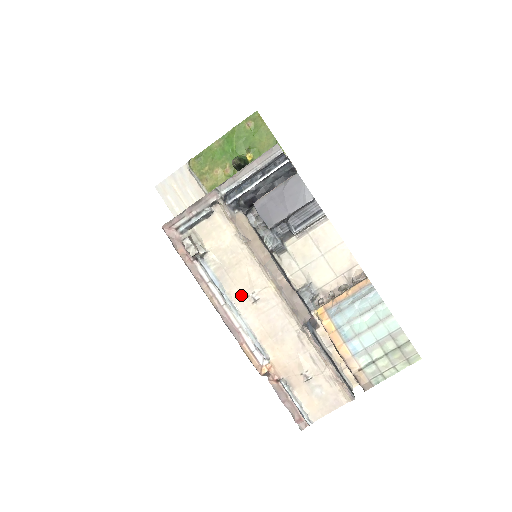
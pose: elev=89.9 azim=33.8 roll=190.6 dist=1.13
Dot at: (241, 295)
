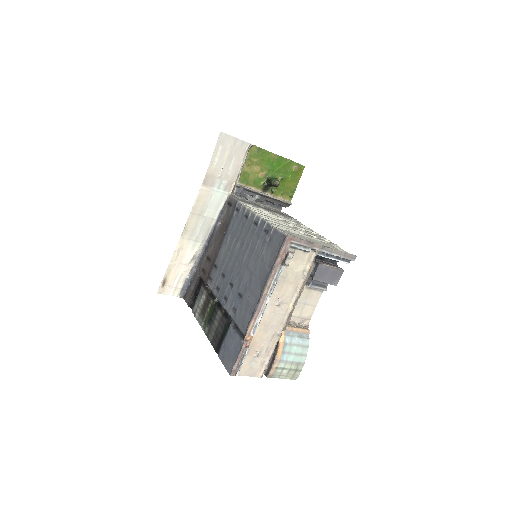
Dot at: (276, 297)
